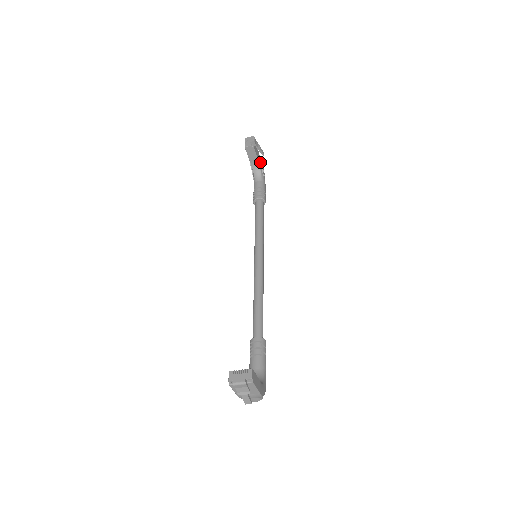
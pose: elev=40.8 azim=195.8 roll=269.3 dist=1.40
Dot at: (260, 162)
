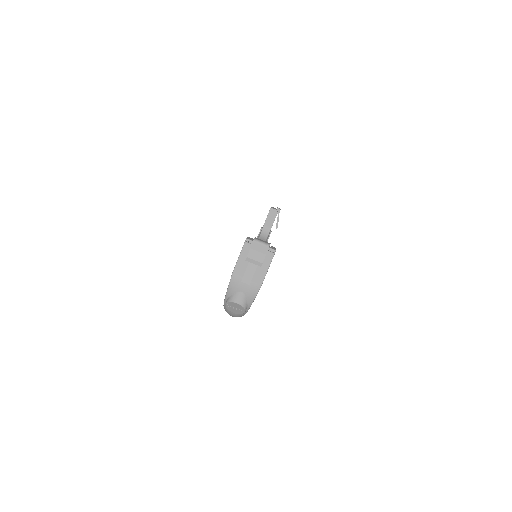
Dot at: (270, 232)
